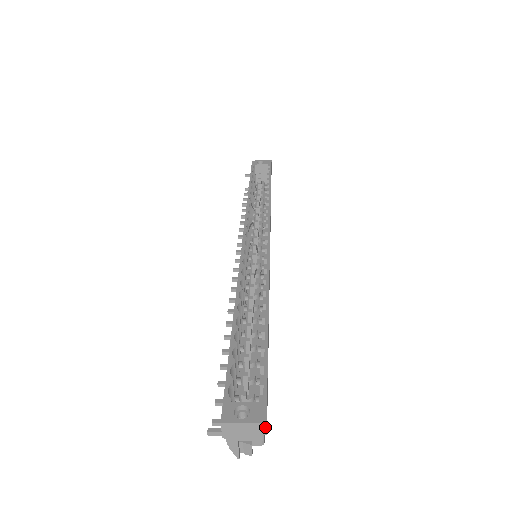
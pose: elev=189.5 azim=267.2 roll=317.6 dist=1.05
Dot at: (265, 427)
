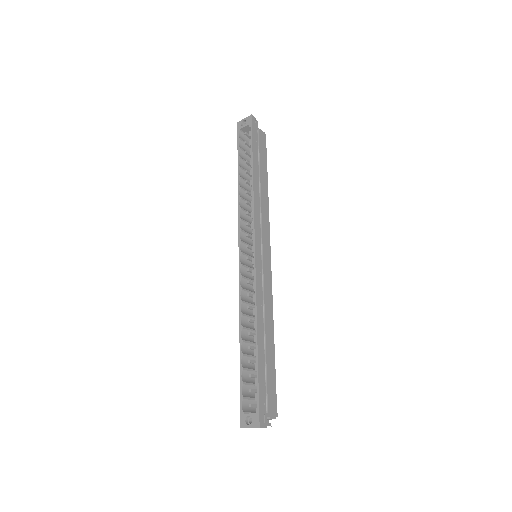
Dot at: (261, 427)
